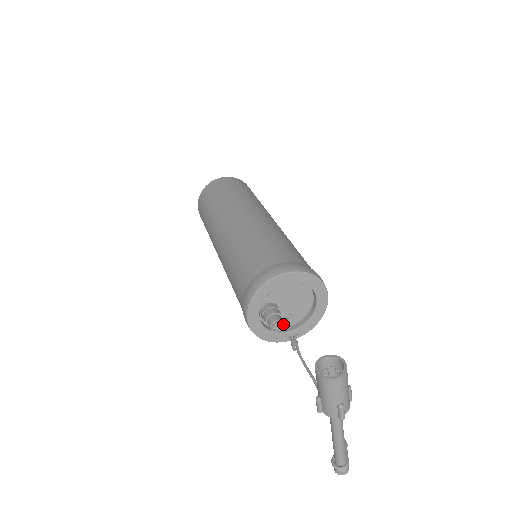
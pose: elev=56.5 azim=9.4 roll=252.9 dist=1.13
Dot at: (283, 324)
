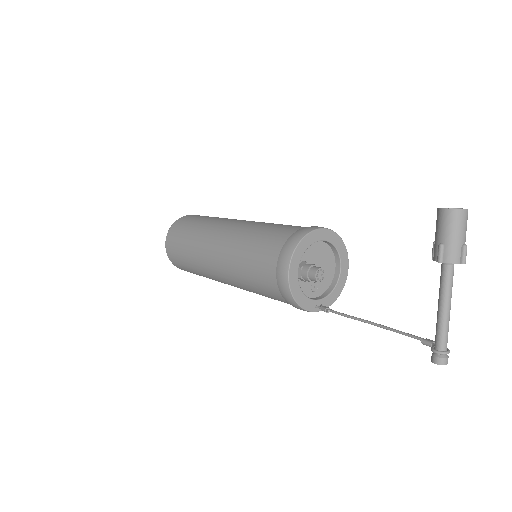
Dot at: (325, 274)
